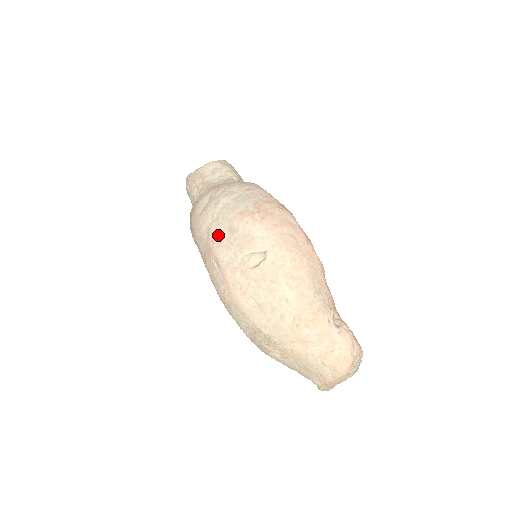
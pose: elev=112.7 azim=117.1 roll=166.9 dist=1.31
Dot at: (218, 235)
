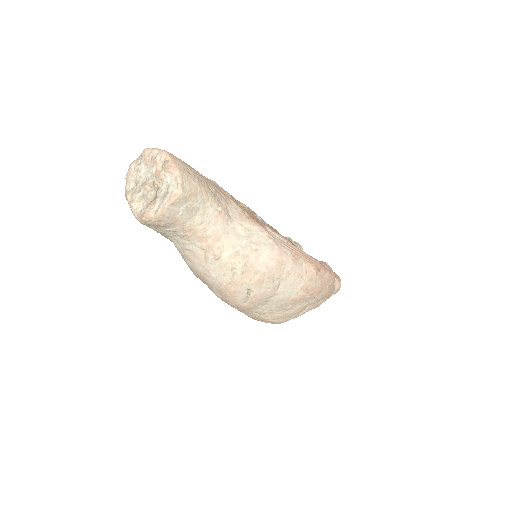
Dot at: (271, 313)
